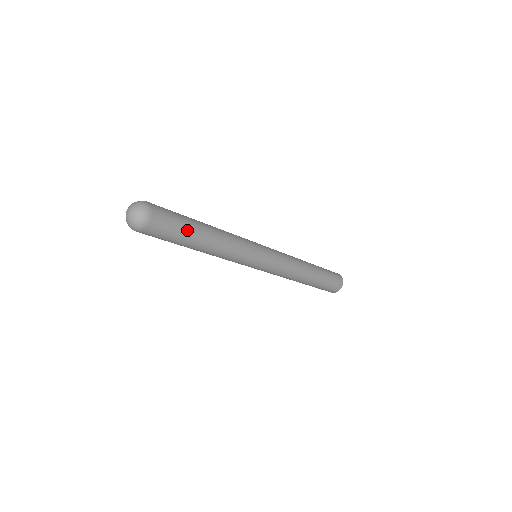
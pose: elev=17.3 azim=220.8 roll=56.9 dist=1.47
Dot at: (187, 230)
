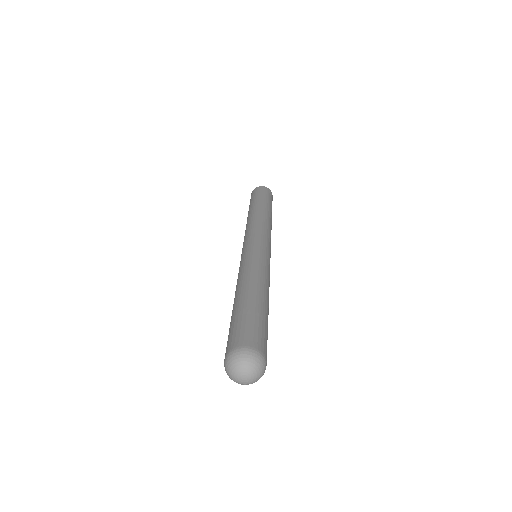
Dot at: occluded
